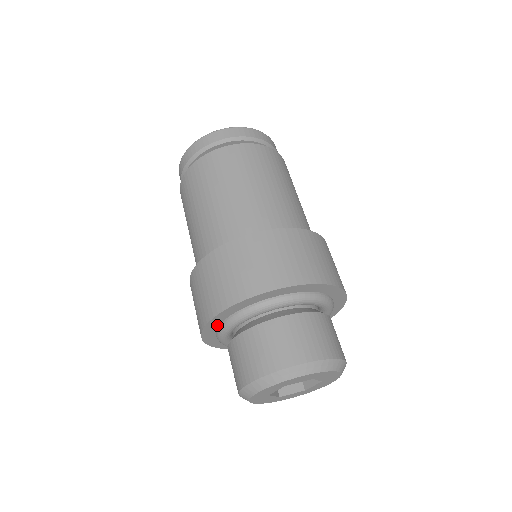
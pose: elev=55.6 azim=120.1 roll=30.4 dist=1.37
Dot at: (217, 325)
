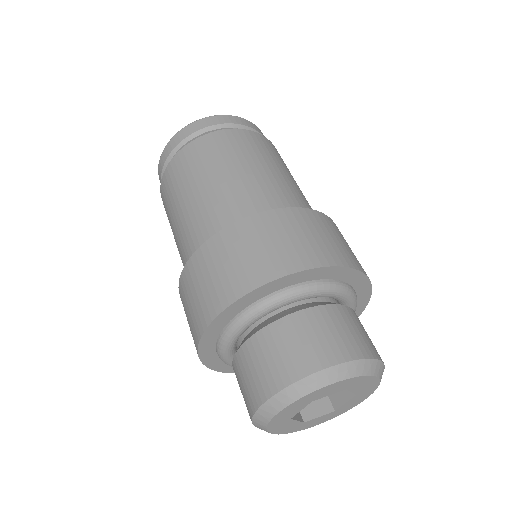
Dot at: (217, 334)
